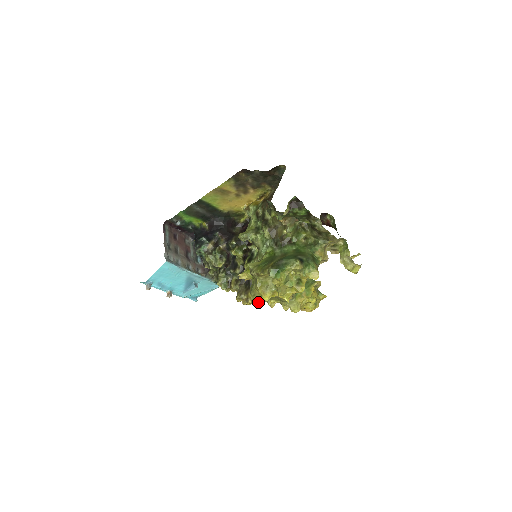
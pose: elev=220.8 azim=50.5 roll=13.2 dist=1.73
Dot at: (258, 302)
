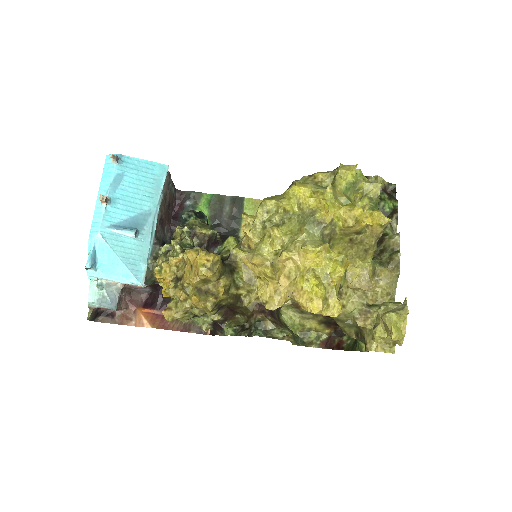
Dot at: (197, 297)
